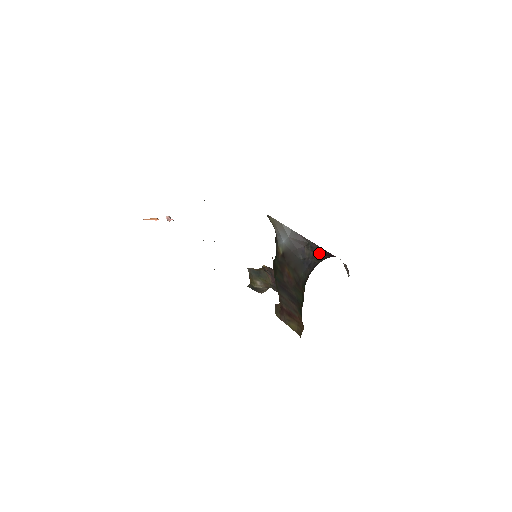
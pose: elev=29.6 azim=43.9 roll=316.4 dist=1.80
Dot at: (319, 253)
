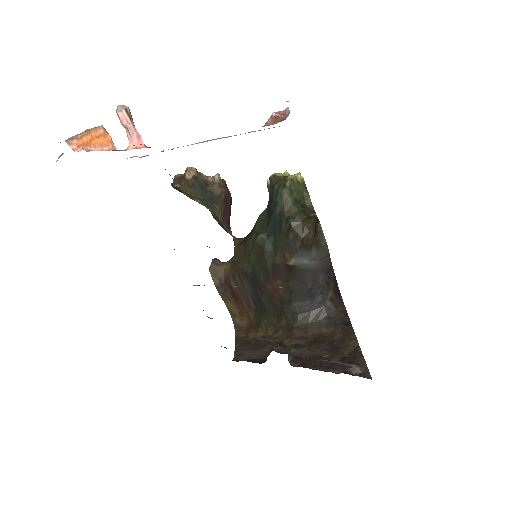
Dot at: (331, 288)
